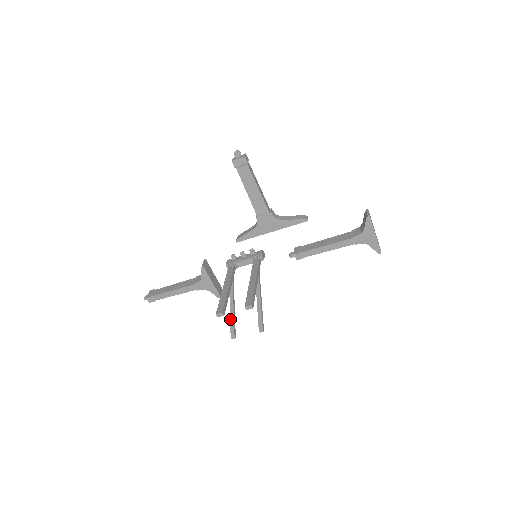
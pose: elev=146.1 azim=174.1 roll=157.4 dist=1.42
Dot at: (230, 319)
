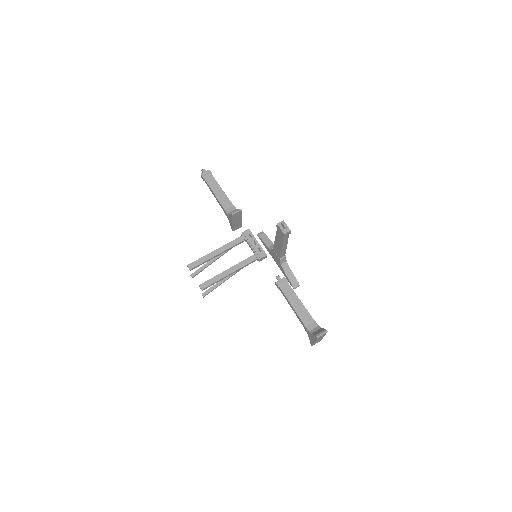
Dot at: (202, 266)
